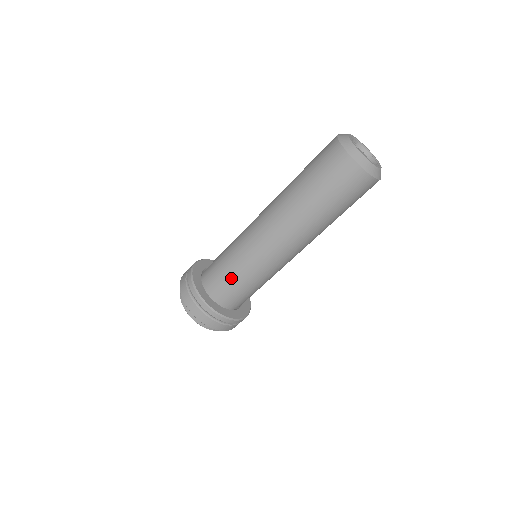
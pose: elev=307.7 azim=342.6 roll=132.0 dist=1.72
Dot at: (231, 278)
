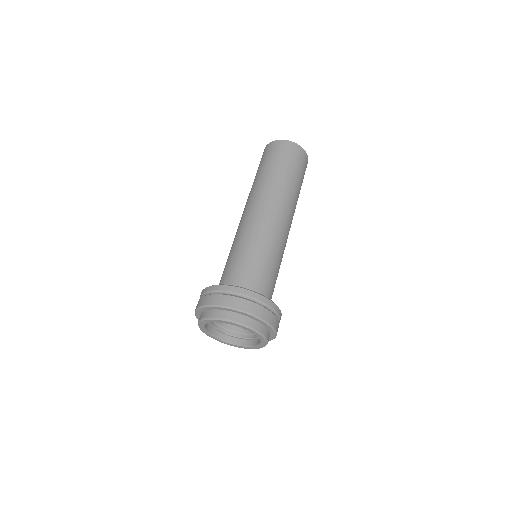
Dot at: (257, 264)
